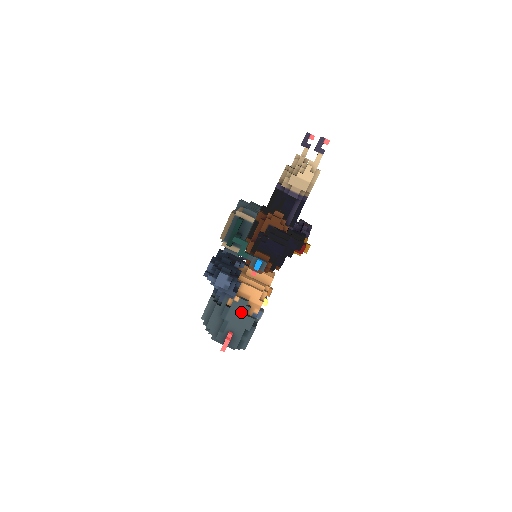
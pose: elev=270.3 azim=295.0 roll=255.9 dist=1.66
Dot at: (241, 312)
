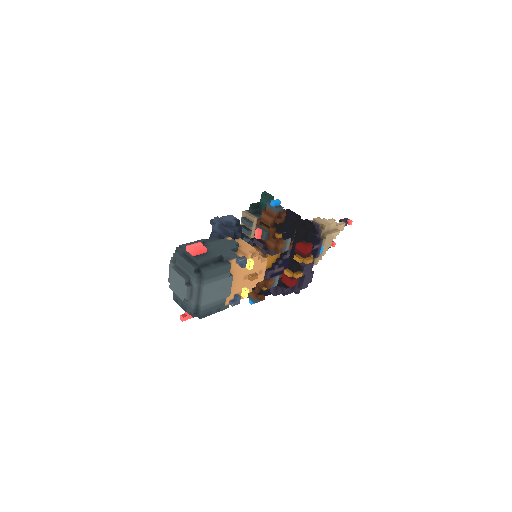
Dot at: (227, 246)
